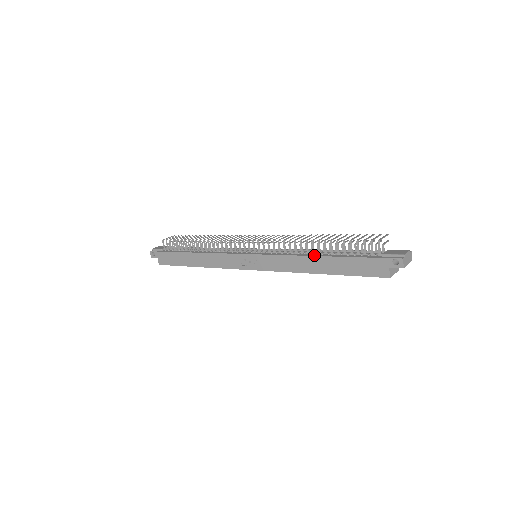
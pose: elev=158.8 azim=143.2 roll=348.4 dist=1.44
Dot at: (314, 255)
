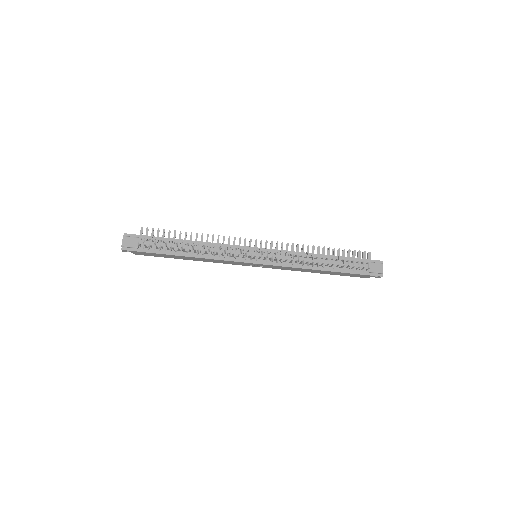
Dot at: (318, 269)
